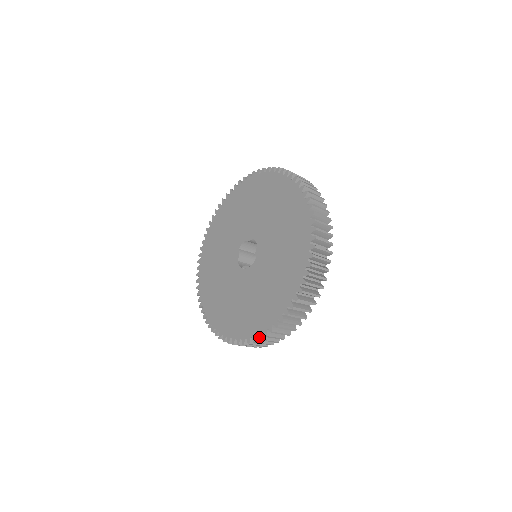
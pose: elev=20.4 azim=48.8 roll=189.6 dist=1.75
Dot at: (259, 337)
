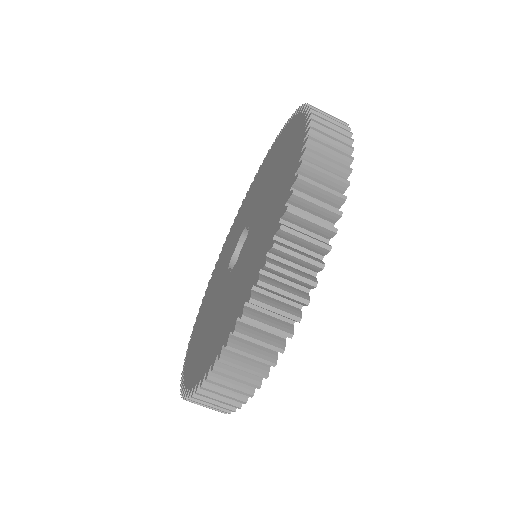
Dot at: (186, 394)
